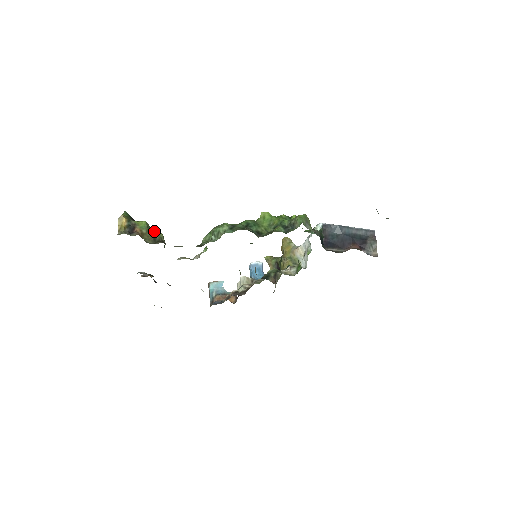
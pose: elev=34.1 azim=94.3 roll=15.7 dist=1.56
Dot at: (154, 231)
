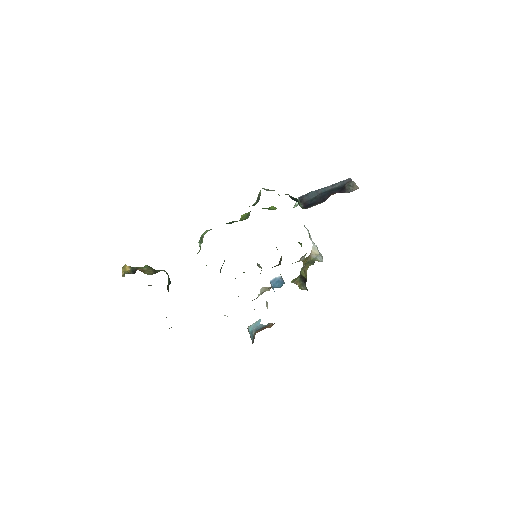
Dot at: occluded
